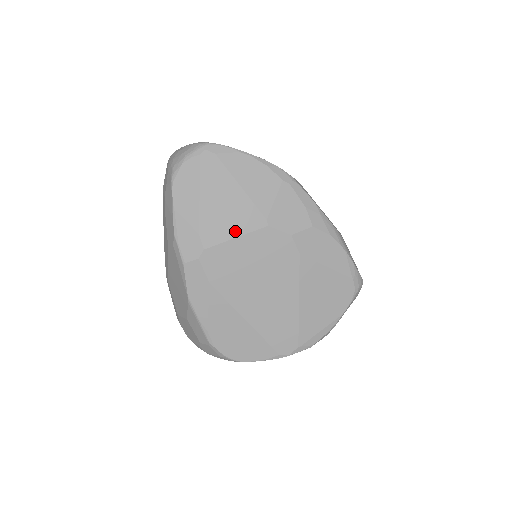
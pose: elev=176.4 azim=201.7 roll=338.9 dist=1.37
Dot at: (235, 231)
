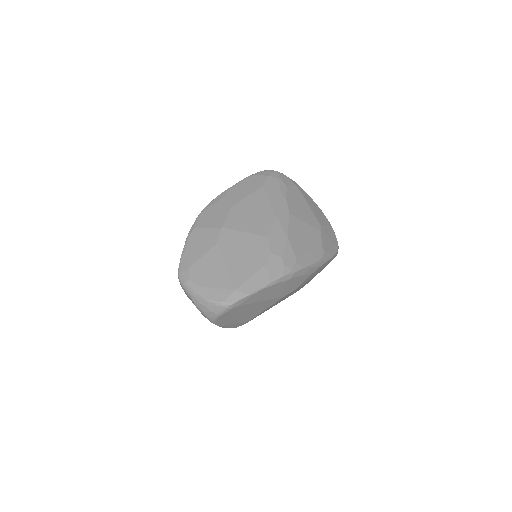
Dot at: (263, 310)
